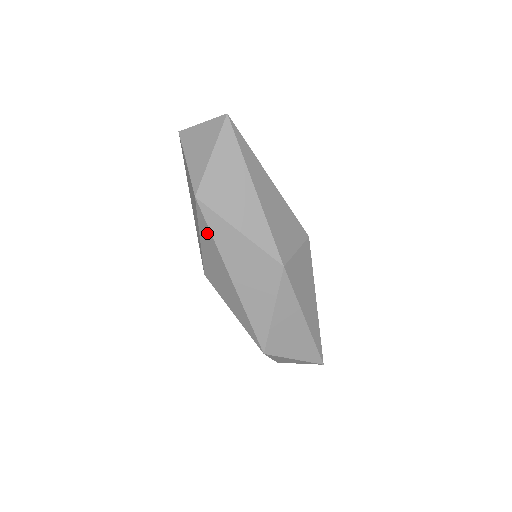
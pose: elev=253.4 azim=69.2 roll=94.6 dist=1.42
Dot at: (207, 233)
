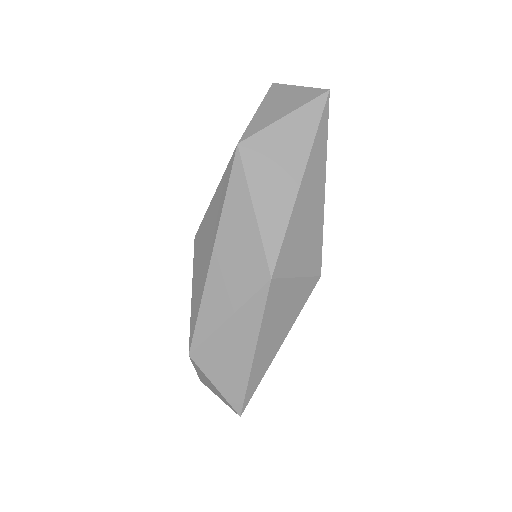
Dot at: (223, 190)
